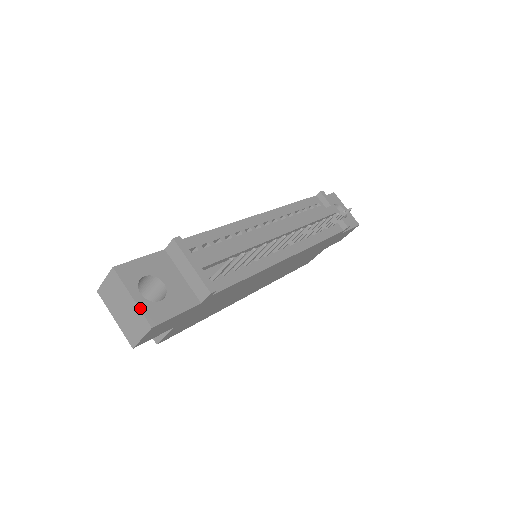
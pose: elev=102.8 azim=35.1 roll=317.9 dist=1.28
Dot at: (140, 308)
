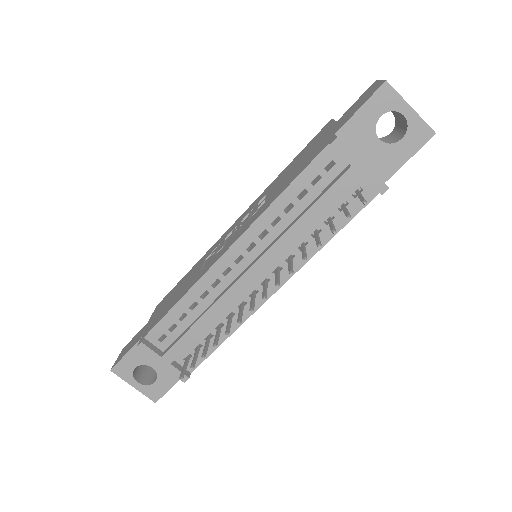
Dot at: (142, 393)
